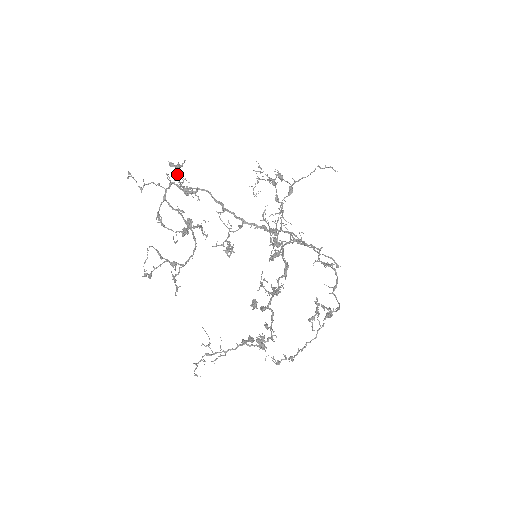
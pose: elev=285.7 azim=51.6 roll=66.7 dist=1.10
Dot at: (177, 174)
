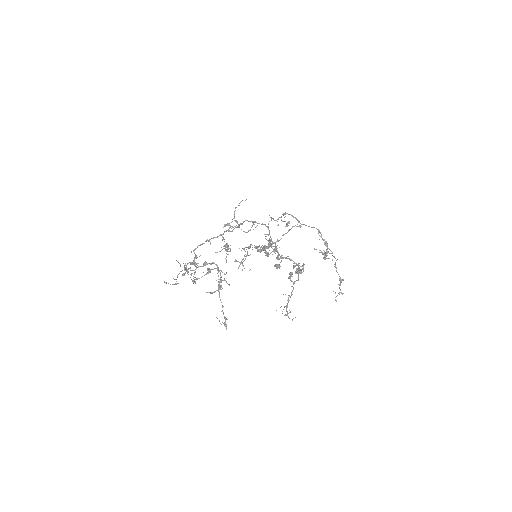
Dot at: (190, 274)
